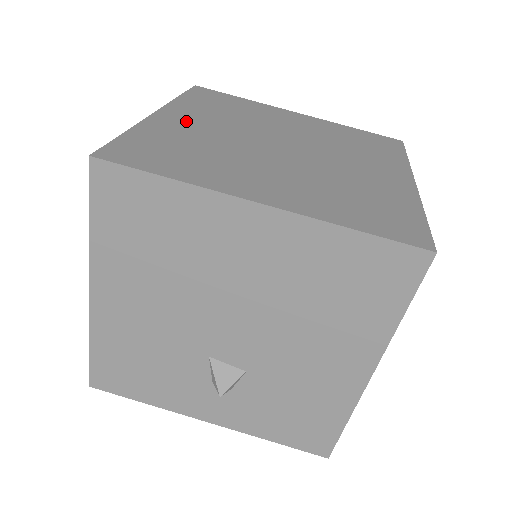
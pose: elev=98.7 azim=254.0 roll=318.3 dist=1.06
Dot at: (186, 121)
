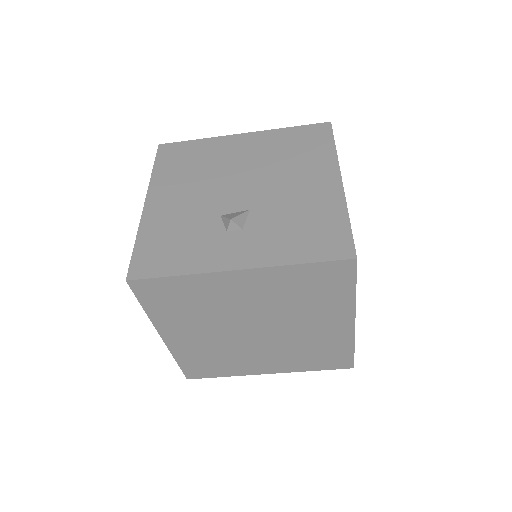
Dot at: (185, 338)
